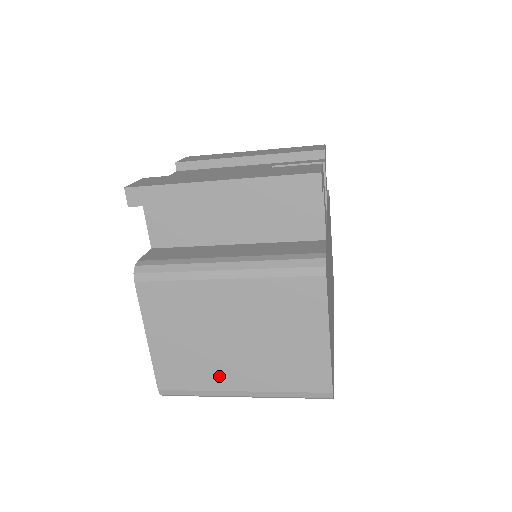
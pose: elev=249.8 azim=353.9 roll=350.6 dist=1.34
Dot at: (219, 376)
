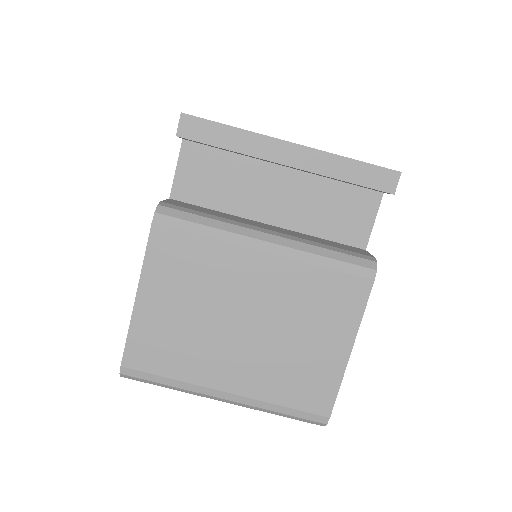
Dot at: (206, 366)
